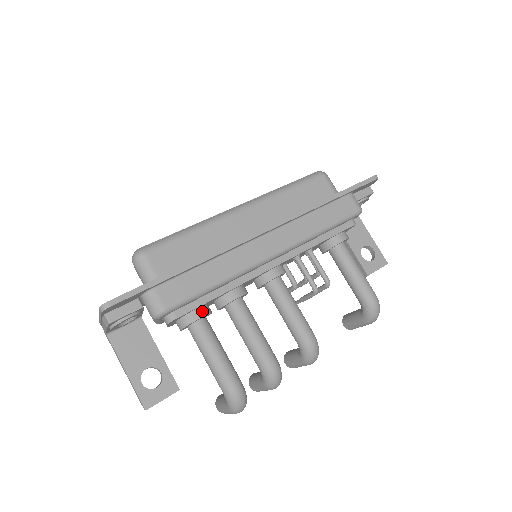
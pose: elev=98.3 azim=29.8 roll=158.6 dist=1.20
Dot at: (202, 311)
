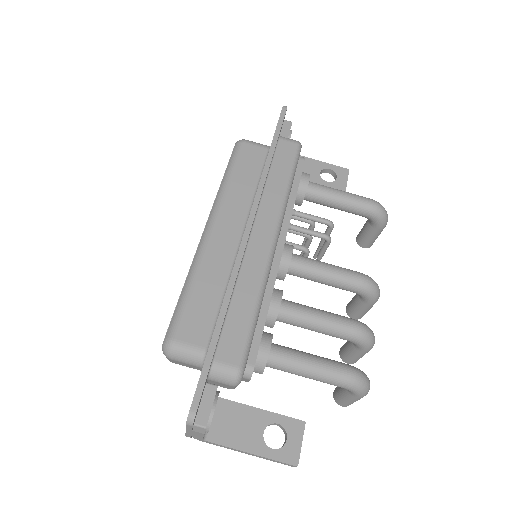
Dot at: (266, 340)
